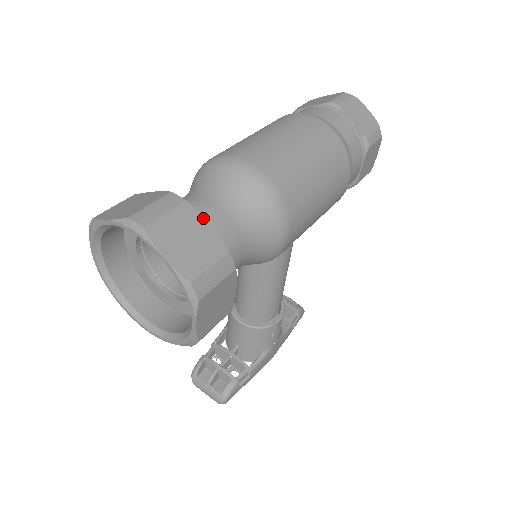
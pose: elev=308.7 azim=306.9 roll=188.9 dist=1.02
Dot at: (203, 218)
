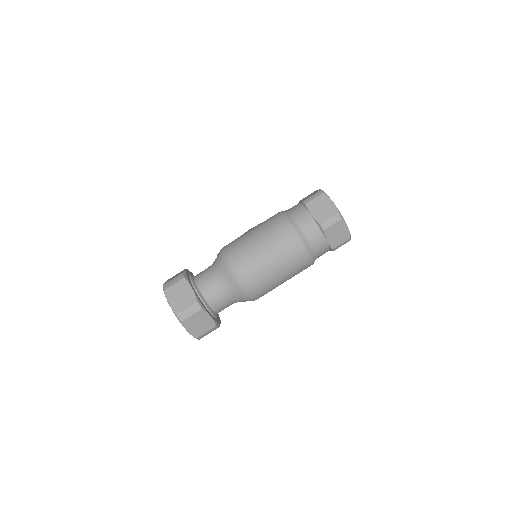
Dot at: (208, 315)
